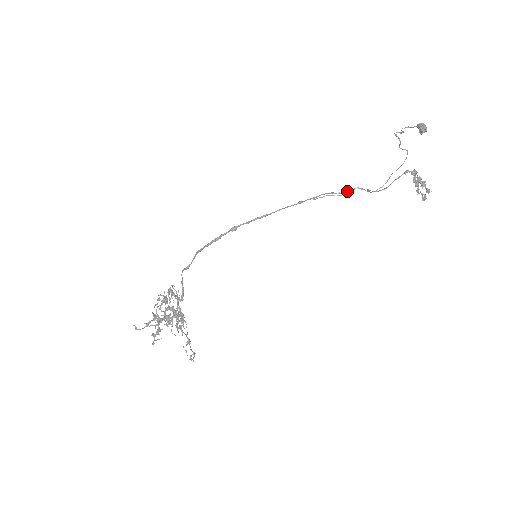
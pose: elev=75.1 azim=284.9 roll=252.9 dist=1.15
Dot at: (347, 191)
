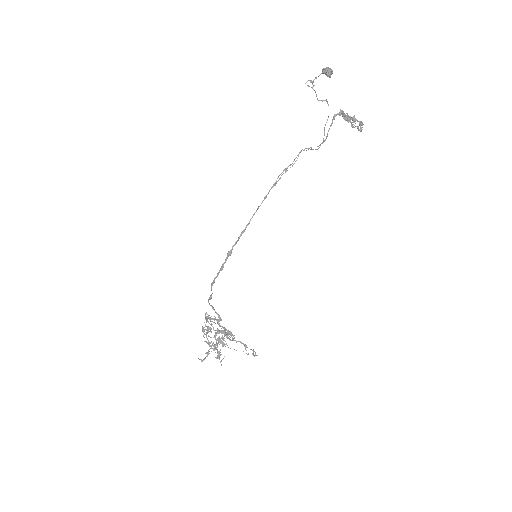
Dot at: occluded
